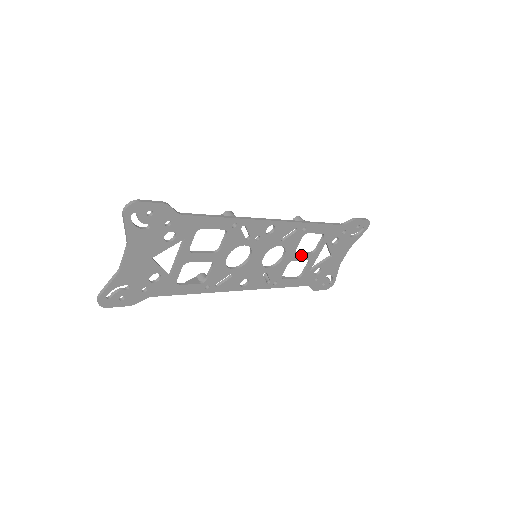
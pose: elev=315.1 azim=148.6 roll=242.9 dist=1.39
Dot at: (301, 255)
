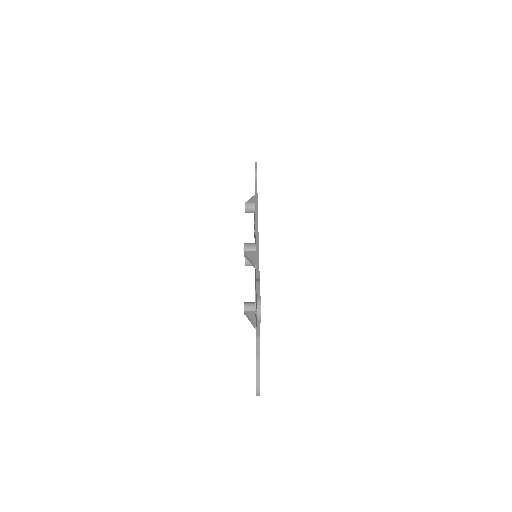
Dot at: occluded
